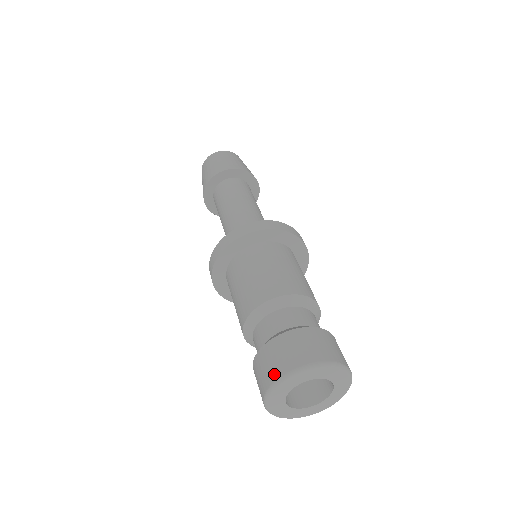
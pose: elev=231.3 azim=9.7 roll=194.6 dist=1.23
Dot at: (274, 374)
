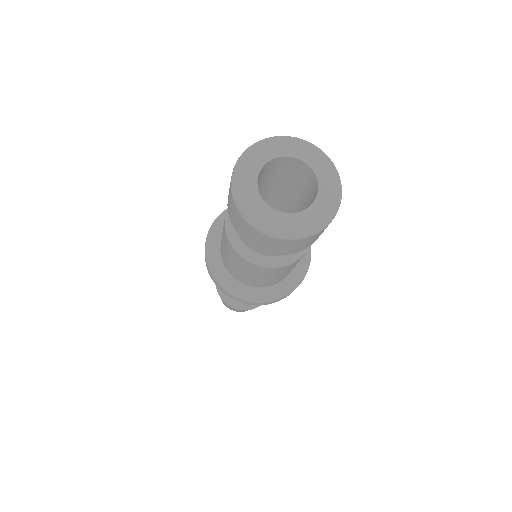
Dot at: (230, 191)
